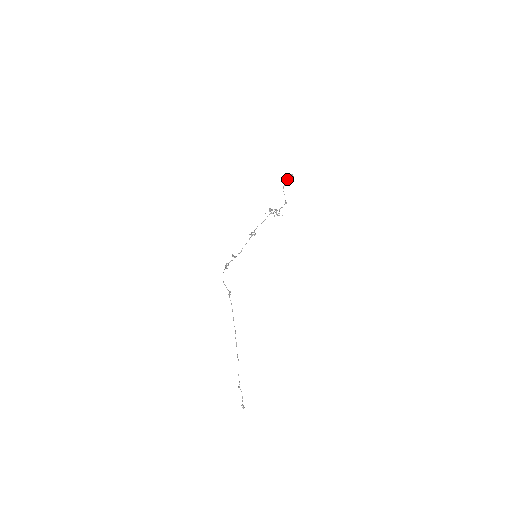
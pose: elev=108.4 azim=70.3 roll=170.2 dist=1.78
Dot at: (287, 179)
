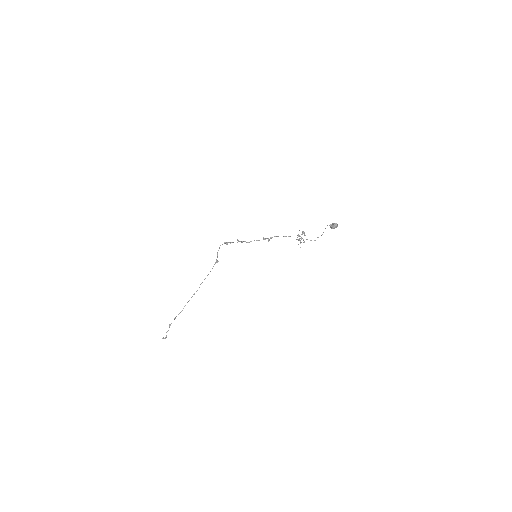
Dot at: occluded
